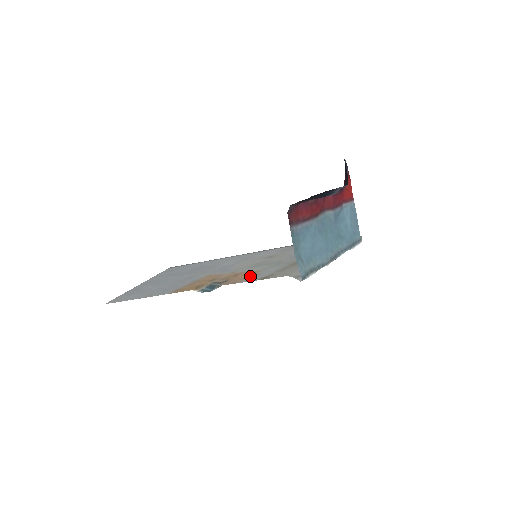
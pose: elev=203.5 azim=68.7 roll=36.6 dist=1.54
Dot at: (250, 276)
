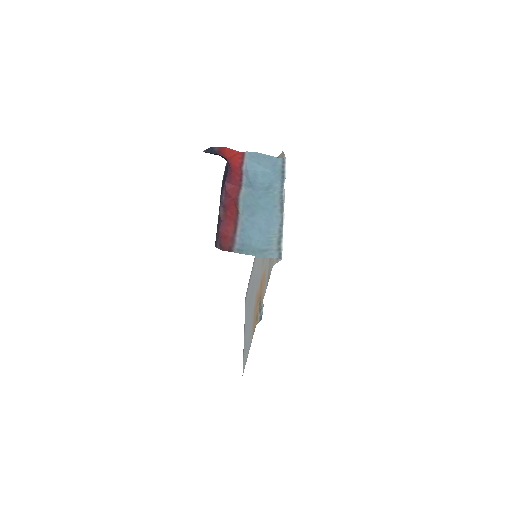
Dot at: (264, 282)
